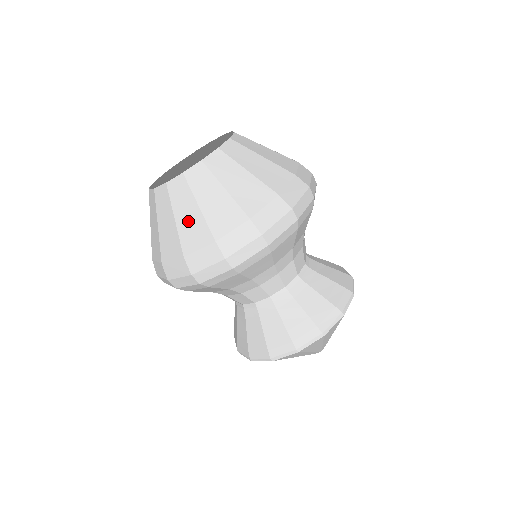
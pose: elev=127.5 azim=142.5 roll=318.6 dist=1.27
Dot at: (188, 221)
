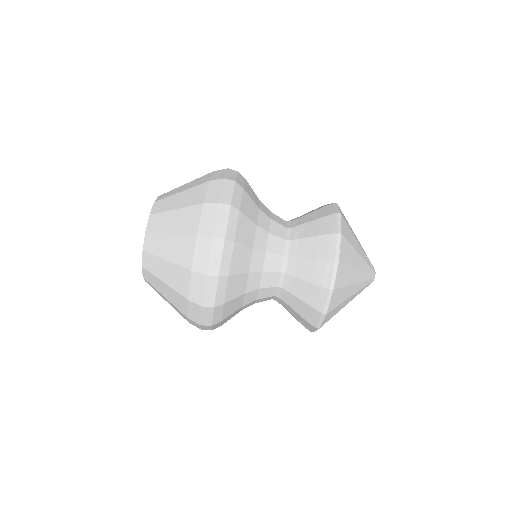
Dot at: (169, 295)
